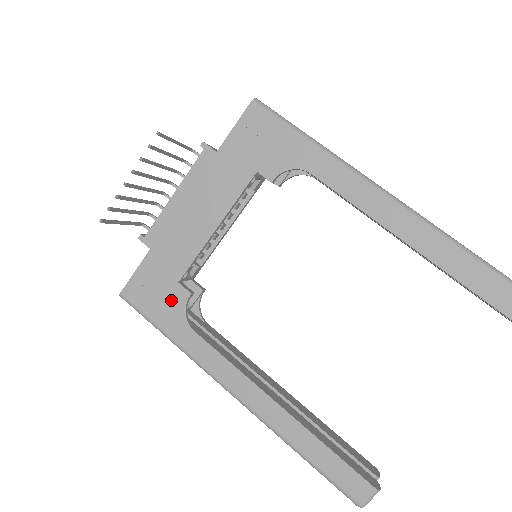
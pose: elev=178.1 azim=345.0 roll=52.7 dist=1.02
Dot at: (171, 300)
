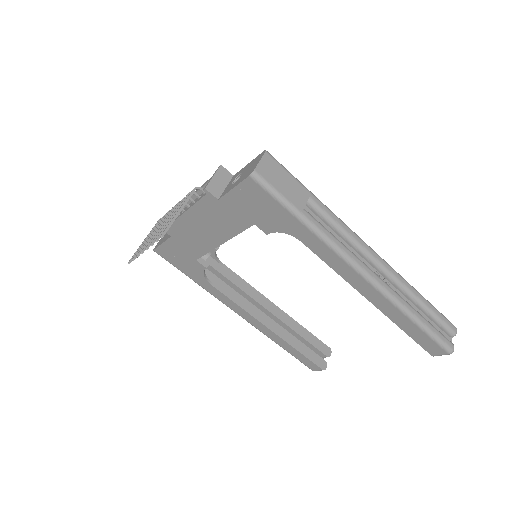
Dot at: (192, 266)
